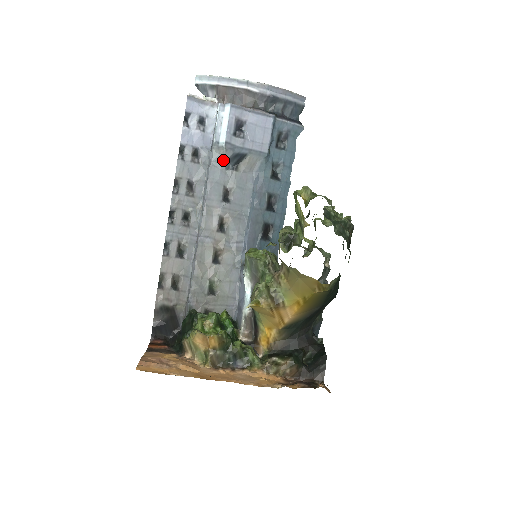
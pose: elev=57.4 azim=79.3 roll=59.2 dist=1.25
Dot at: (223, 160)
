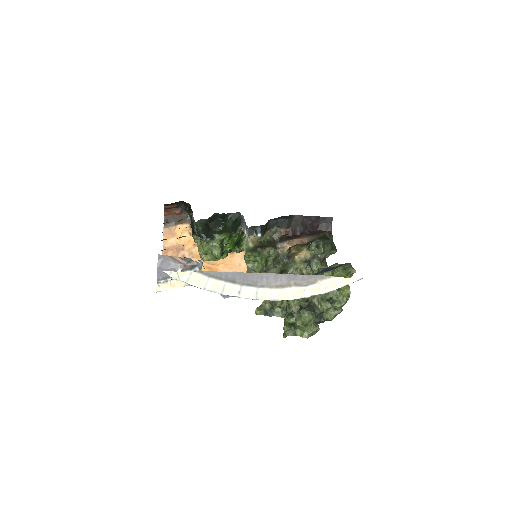
Dot at: occluded
